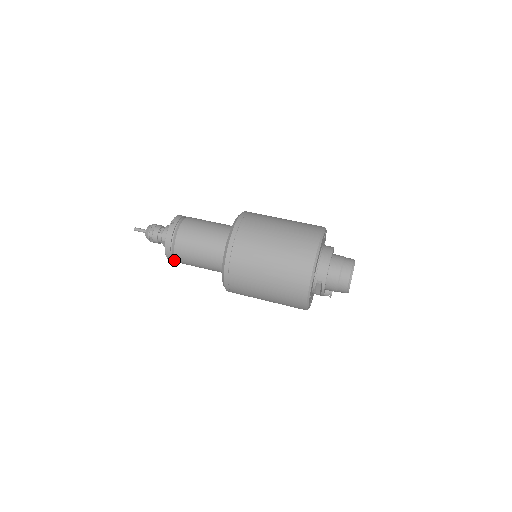
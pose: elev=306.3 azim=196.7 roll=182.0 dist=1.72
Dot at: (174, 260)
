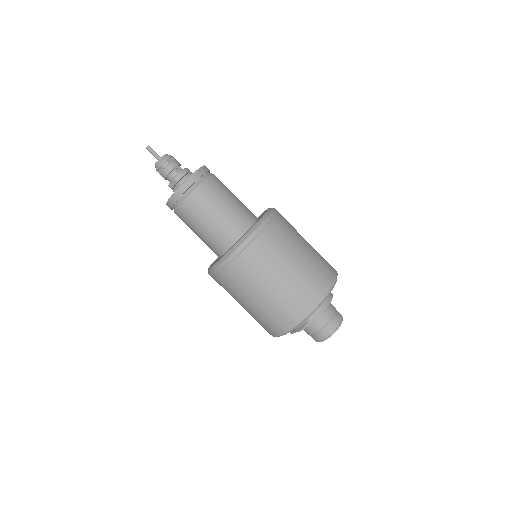
Dot at: (172, 207)
